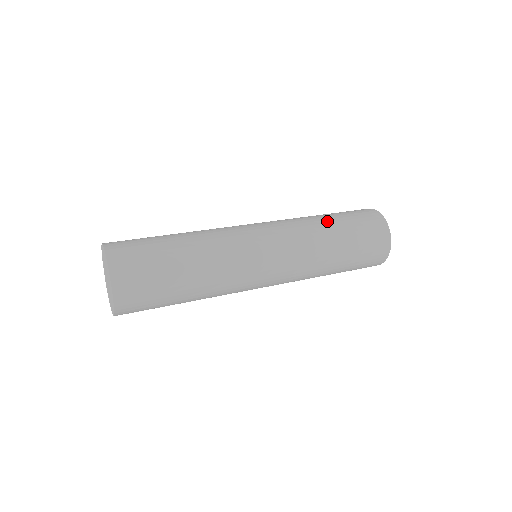
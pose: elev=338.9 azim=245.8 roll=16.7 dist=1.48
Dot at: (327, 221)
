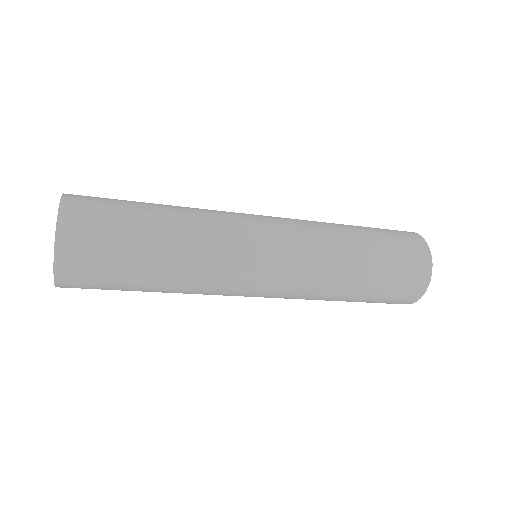
Dot at: occluded
